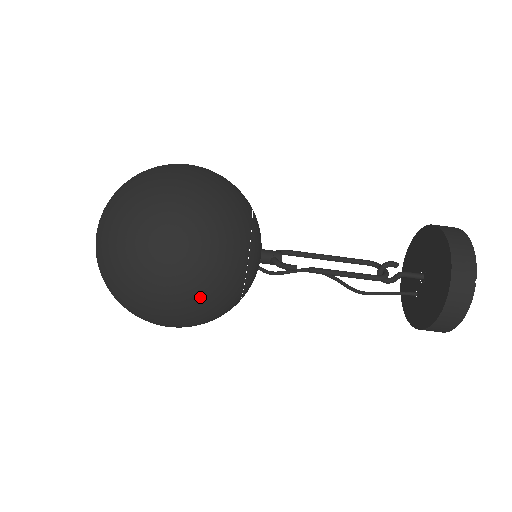
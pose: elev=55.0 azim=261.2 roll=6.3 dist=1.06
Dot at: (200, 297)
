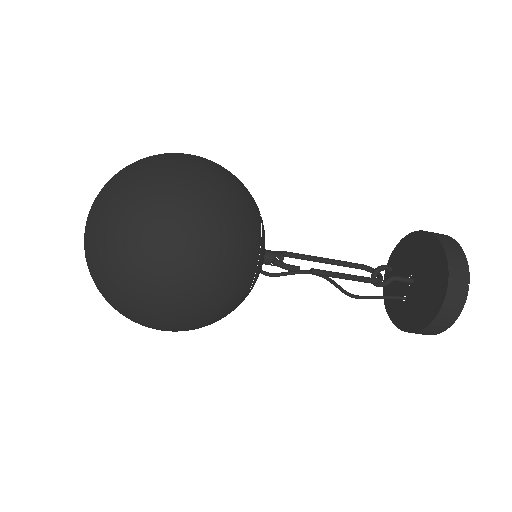
Dot at: (212, 296)
